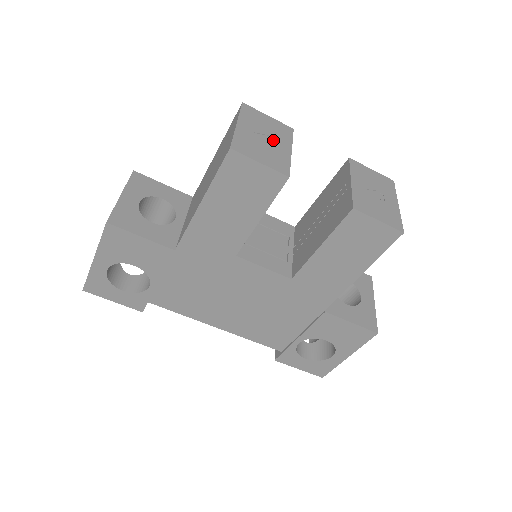
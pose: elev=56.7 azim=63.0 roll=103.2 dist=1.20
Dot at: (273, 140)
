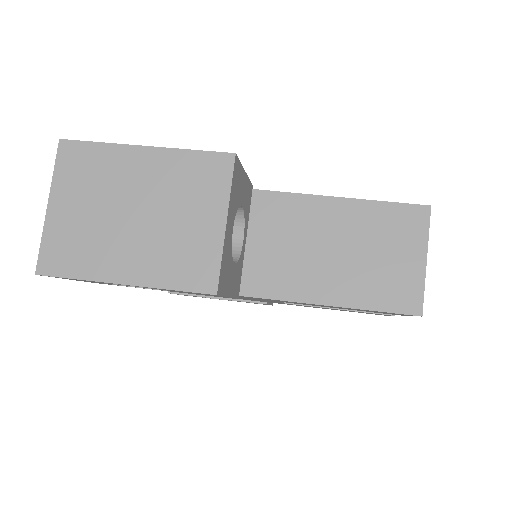
Dot at: occluded
